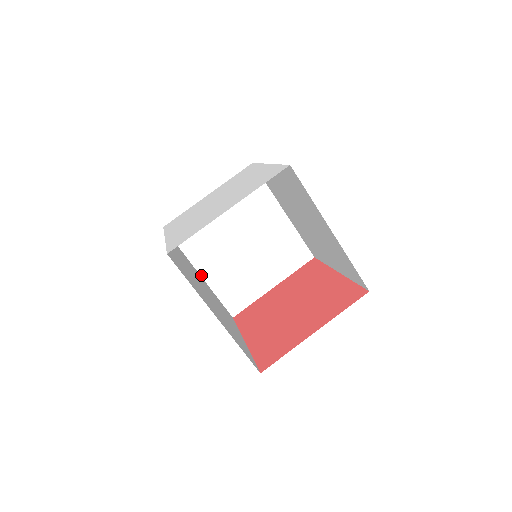
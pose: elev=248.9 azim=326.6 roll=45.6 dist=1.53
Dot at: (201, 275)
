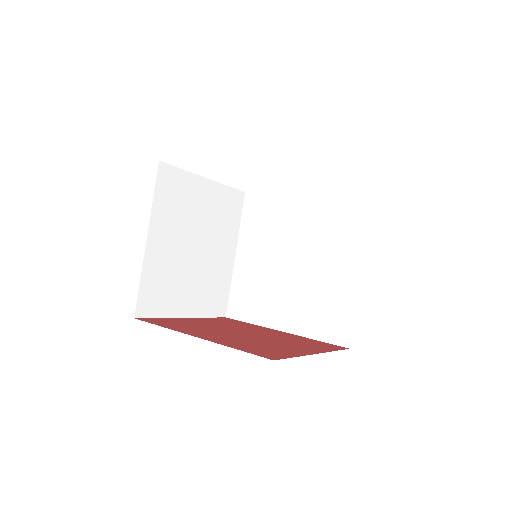
Dot at: (147, 241)
